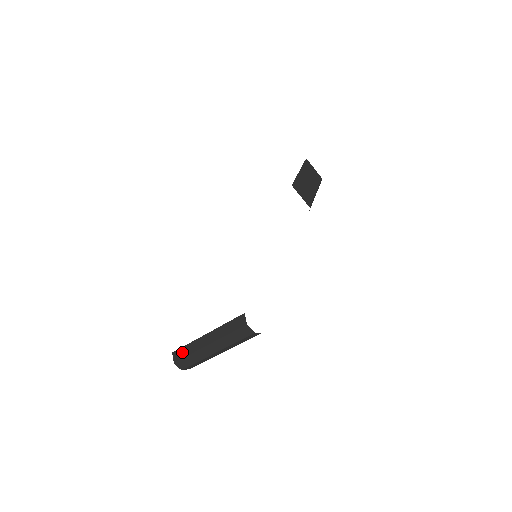
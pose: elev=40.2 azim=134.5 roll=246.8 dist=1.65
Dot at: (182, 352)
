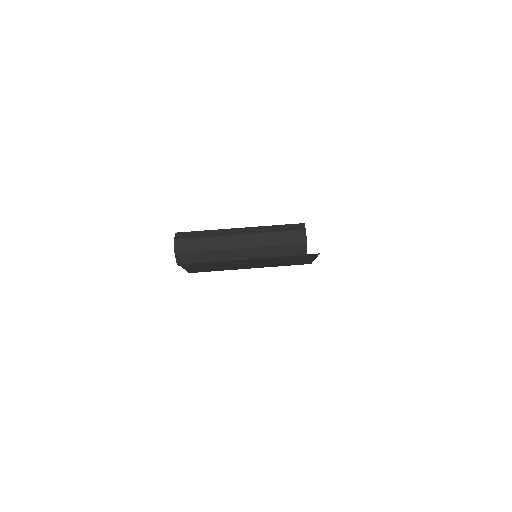
Dot at: (194, 234)
